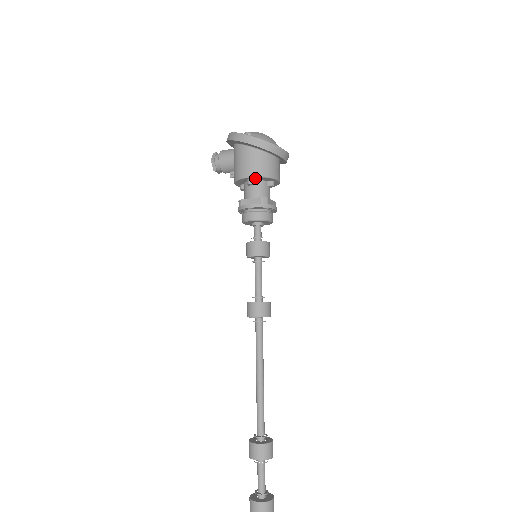
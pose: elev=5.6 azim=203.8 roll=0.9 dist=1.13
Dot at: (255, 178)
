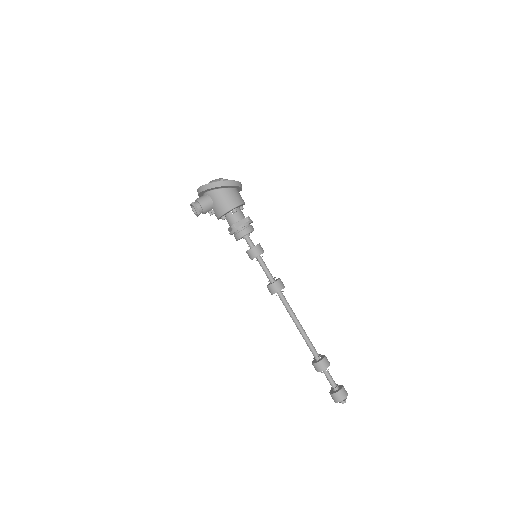
Dot at: (237, 207)
